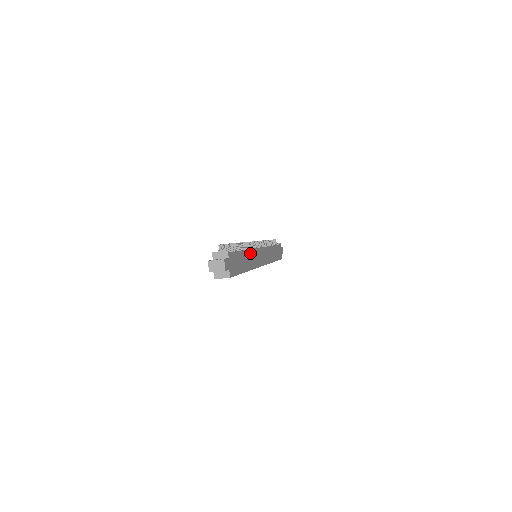
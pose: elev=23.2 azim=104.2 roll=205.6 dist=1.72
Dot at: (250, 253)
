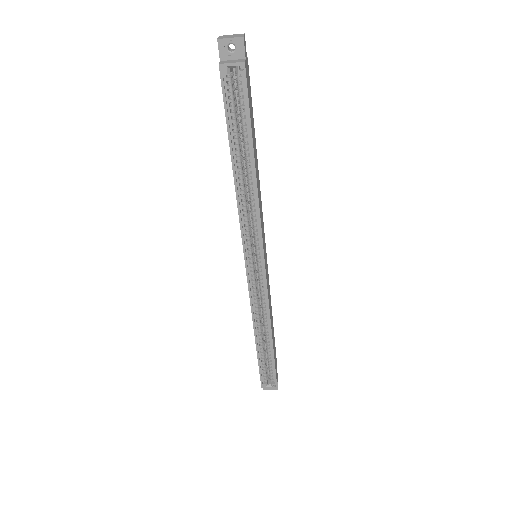
Dot at: (259, 185)
